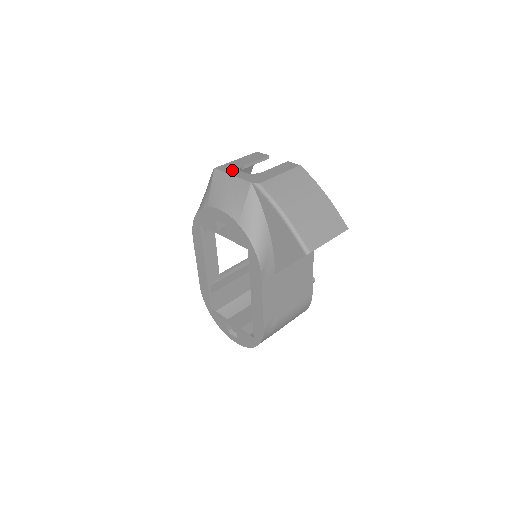
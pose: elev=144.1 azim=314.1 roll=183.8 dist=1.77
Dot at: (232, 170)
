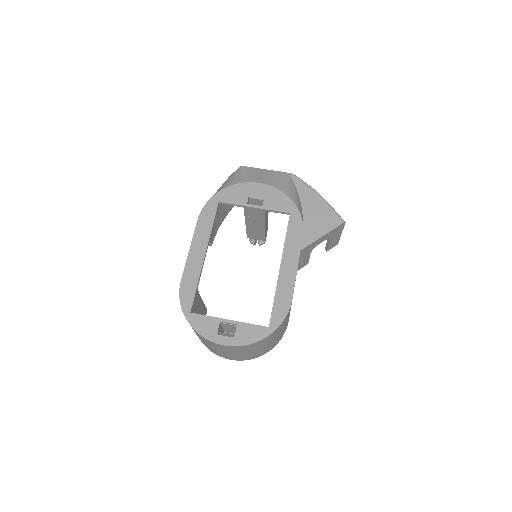
Dot at: occluded
